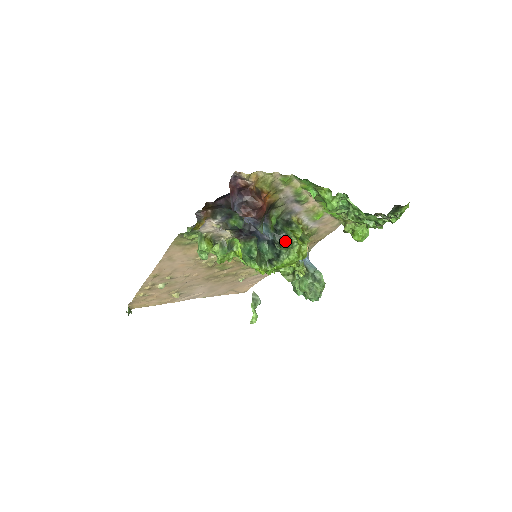
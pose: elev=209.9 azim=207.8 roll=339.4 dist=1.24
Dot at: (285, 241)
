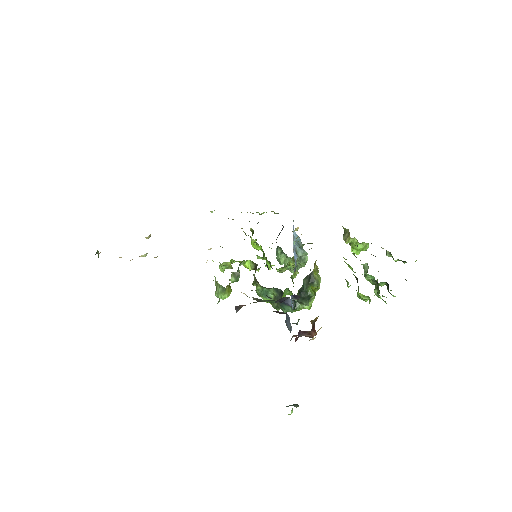
Dot at: (306, 301)
